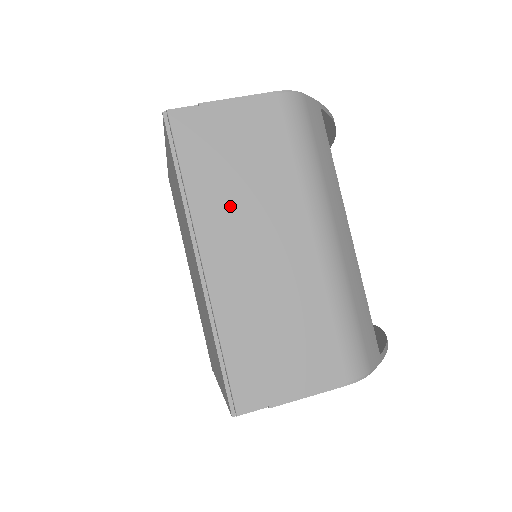
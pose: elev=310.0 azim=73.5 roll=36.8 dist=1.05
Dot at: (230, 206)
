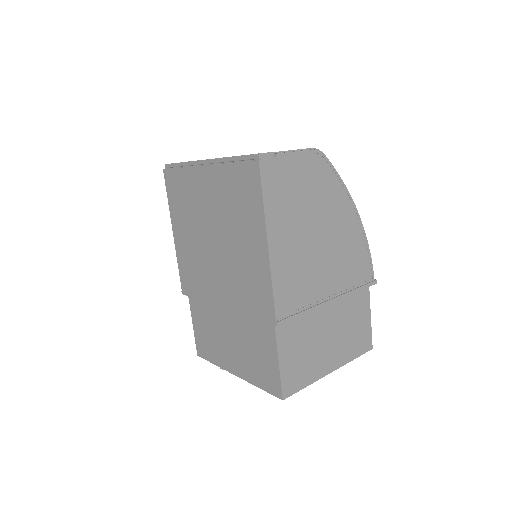
Dot at: occluded
